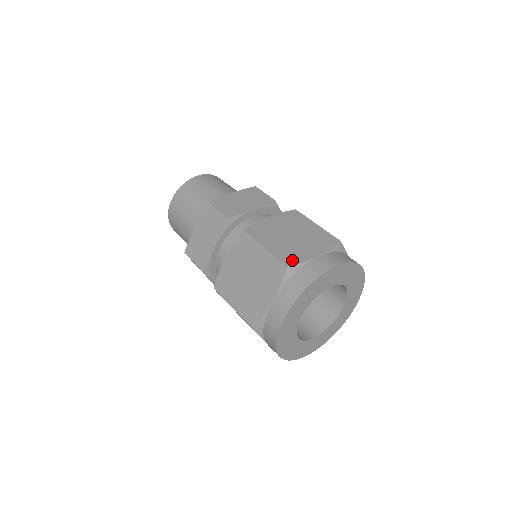
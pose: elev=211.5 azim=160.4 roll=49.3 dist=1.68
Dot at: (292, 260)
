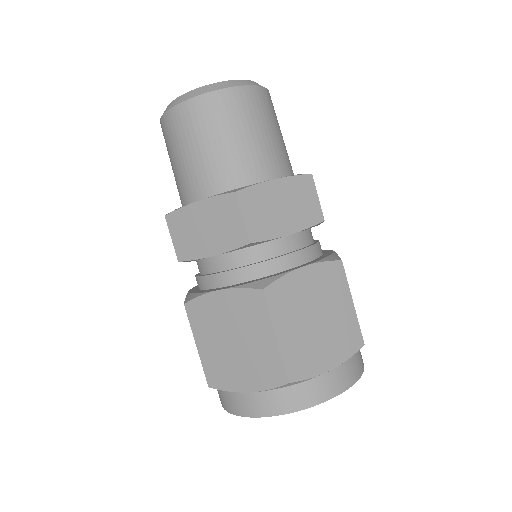
Dot at: (299, 372)
